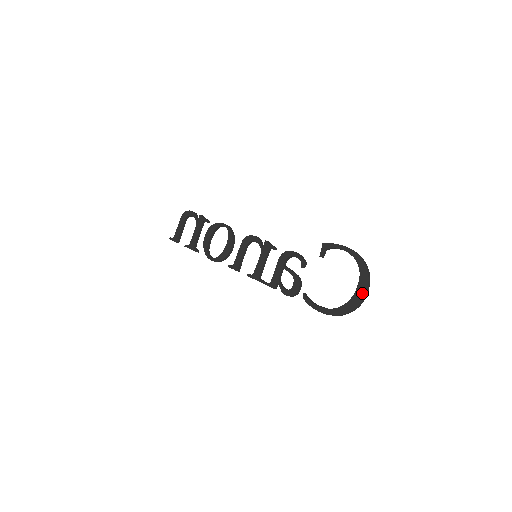
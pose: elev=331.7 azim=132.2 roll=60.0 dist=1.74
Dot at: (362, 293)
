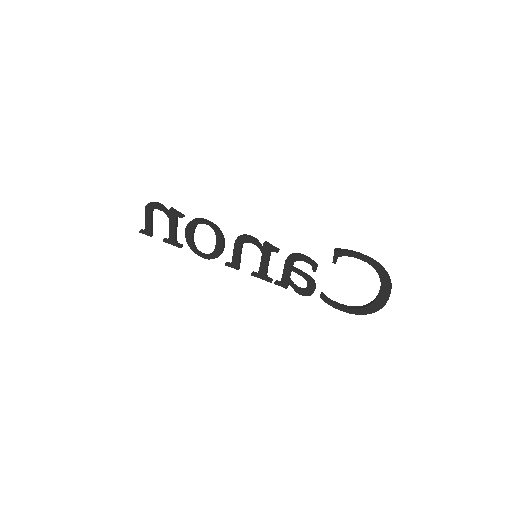
Dot at: (385, 298)
